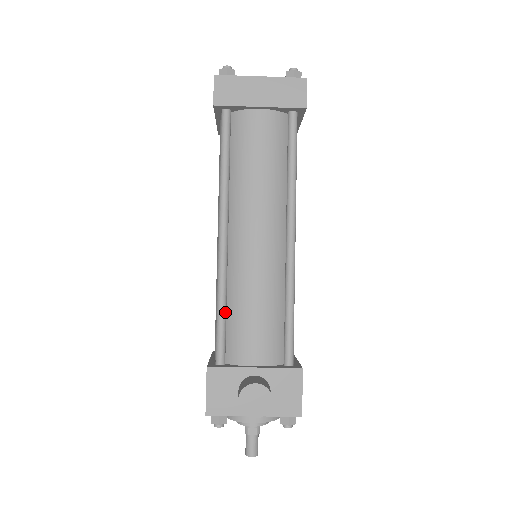
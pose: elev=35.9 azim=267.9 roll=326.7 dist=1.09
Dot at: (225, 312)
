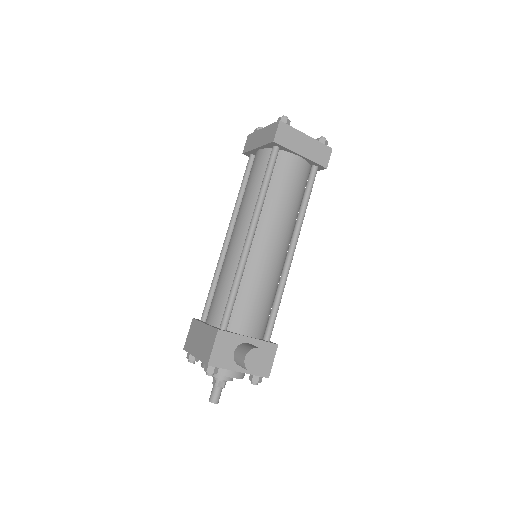
Dot at: (237, 292)
